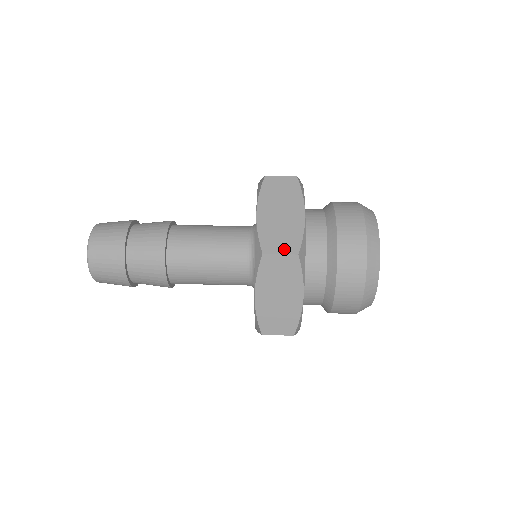
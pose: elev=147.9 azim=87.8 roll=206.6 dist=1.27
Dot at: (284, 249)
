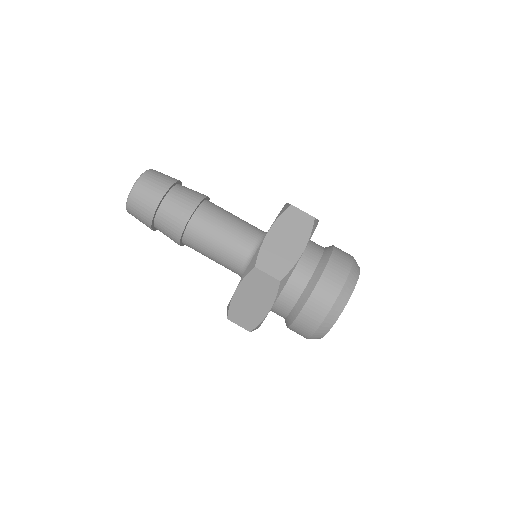
Dot at: (272, 271)
